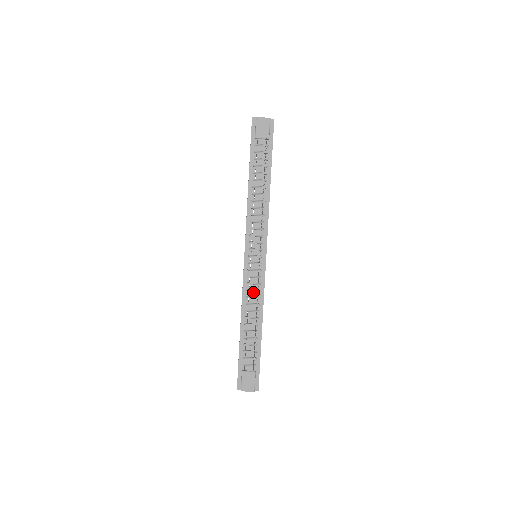
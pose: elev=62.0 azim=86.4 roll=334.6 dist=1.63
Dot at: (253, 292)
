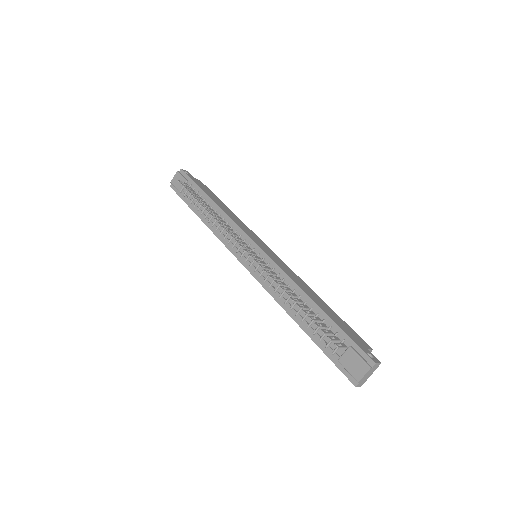
Dot at: occluded
